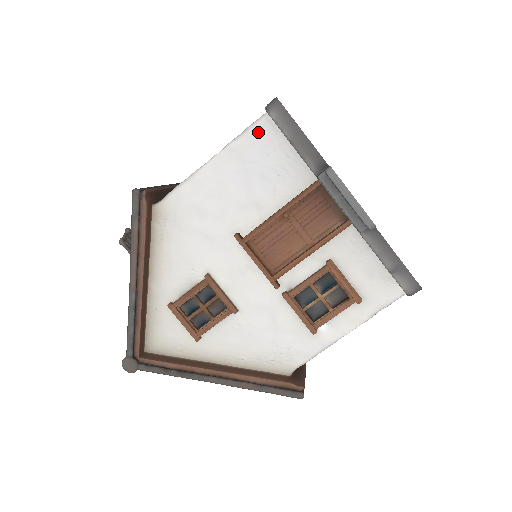
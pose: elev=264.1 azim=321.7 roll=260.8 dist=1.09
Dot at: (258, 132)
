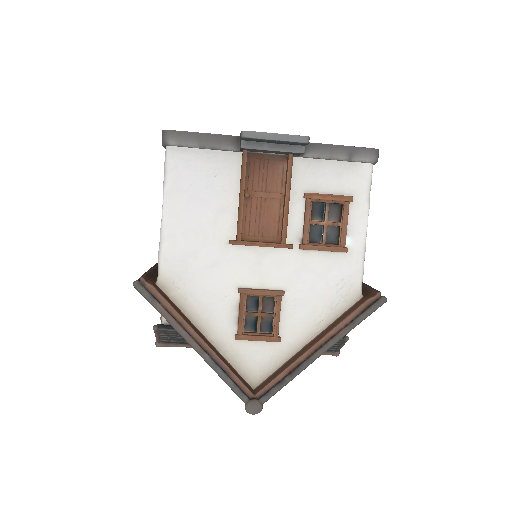
Dot at: (174, 163)
